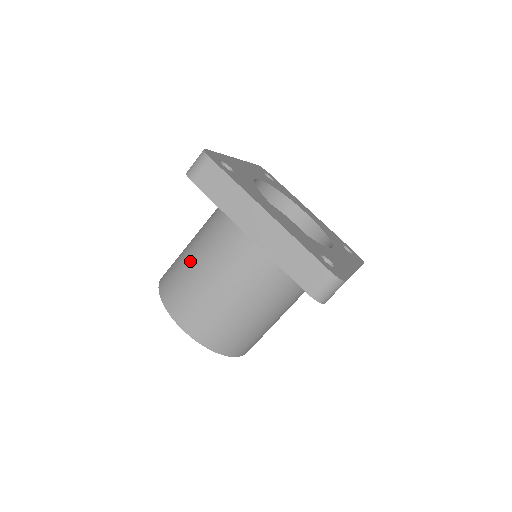
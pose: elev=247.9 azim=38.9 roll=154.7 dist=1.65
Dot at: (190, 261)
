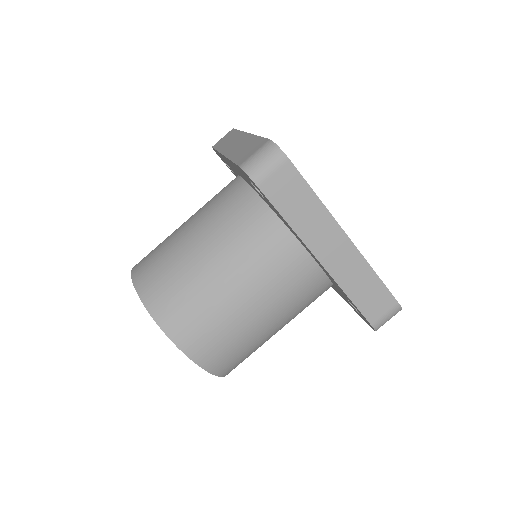
Dot at: occluded
